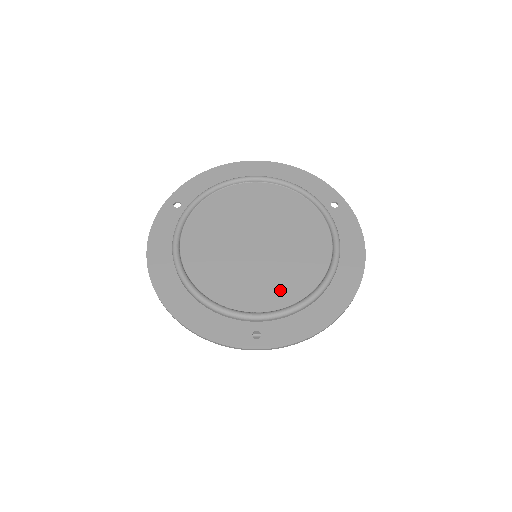
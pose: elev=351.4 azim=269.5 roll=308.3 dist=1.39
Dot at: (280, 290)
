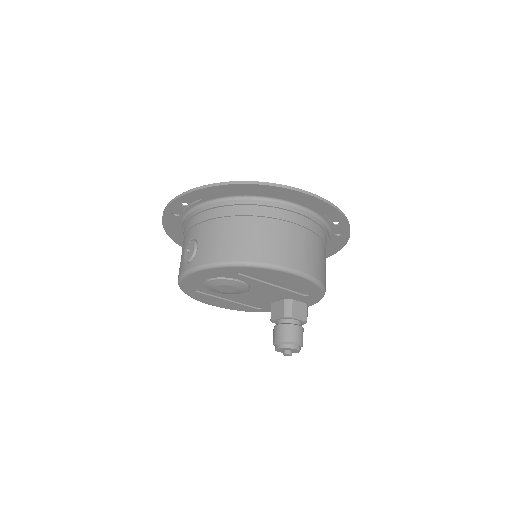
Dot at: occluded
